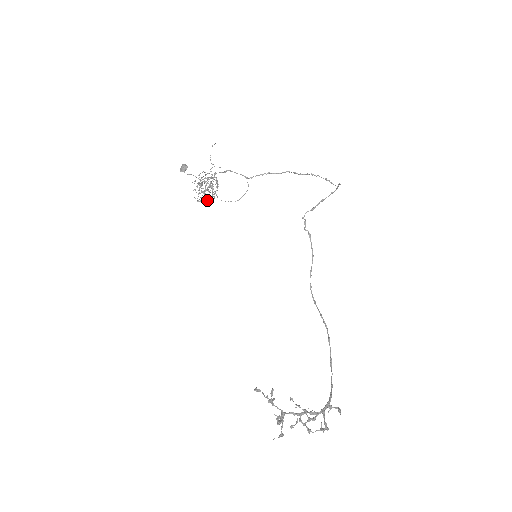
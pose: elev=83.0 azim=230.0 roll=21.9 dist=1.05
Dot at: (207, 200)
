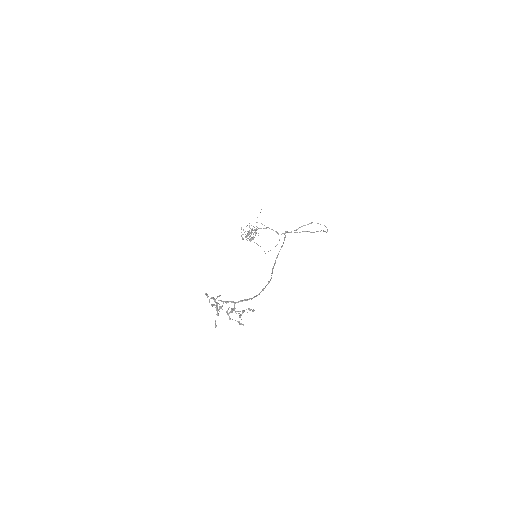
Dot at: occluded
